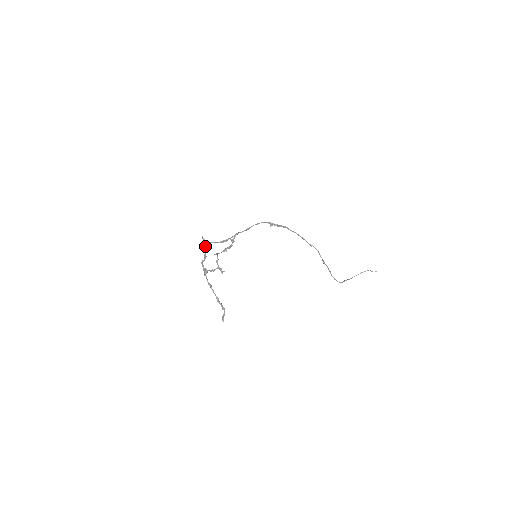
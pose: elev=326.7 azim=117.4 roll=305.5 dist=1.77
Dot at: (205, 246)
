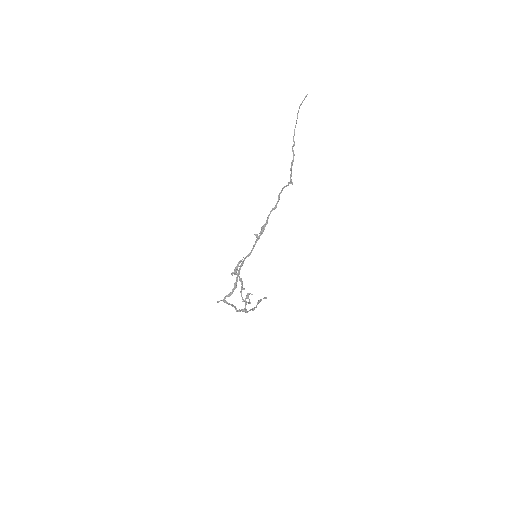
Dot at: occluded
